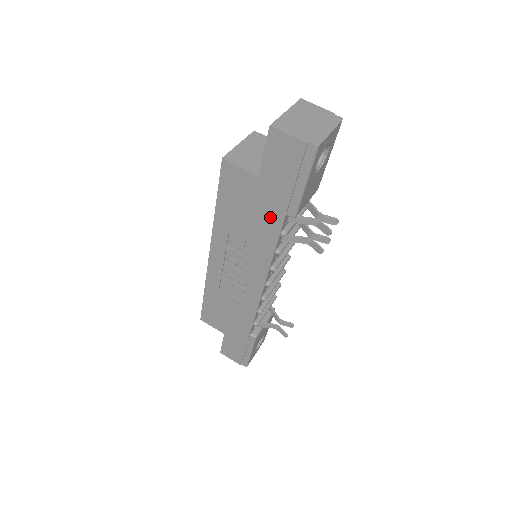
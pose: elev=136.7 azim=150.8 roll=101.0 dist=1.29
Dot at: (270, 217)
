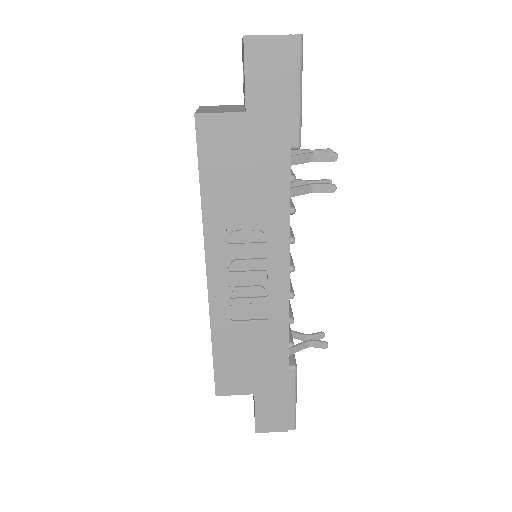
Dot at: (273, 162)
